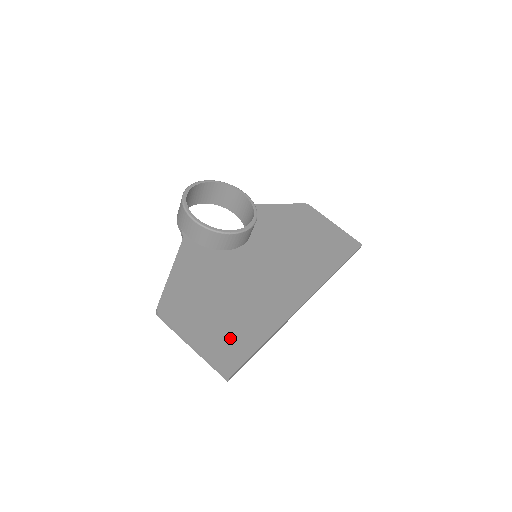
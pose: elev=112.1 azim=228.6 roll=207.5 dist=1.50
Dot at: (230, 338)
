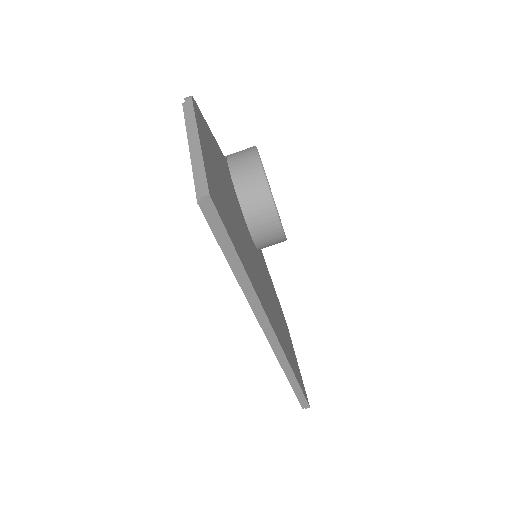
Dot at: (224, 206)
